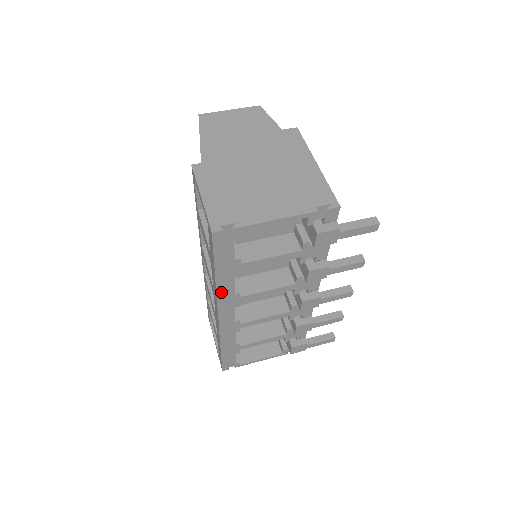
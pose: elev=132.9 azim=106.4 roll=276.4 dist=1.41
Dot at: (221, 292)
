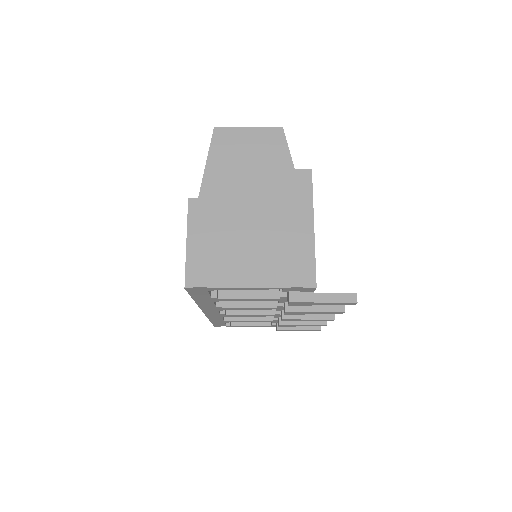
Dot at: (202, 305)
